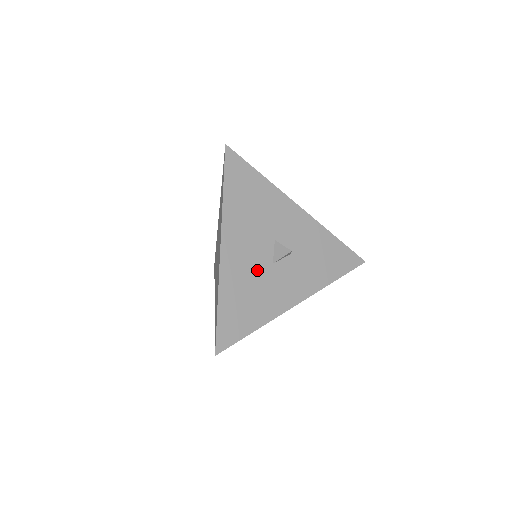
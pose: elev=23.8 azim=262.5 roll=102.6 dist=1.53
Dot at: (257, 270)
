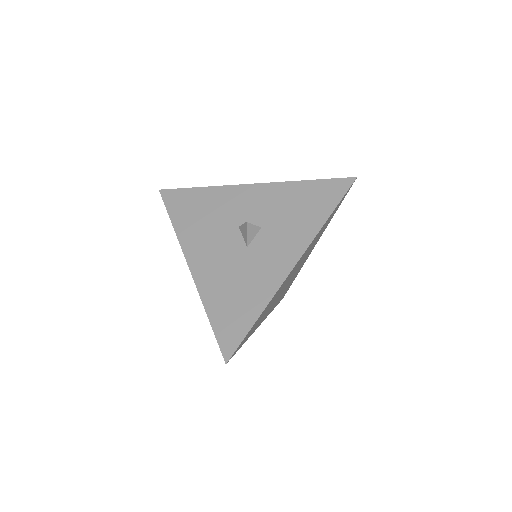
Dot at: (233, 263)
